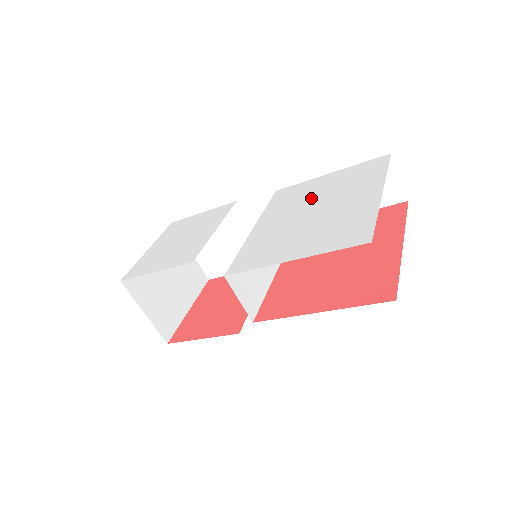
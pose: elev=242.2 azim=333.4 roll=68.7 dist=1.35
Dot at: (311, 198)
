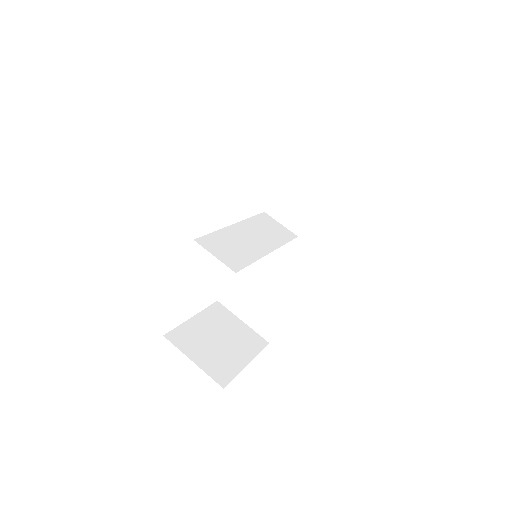
Dot at: occluded
